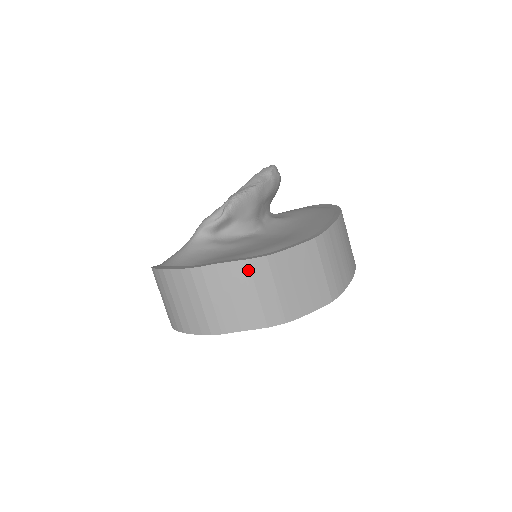
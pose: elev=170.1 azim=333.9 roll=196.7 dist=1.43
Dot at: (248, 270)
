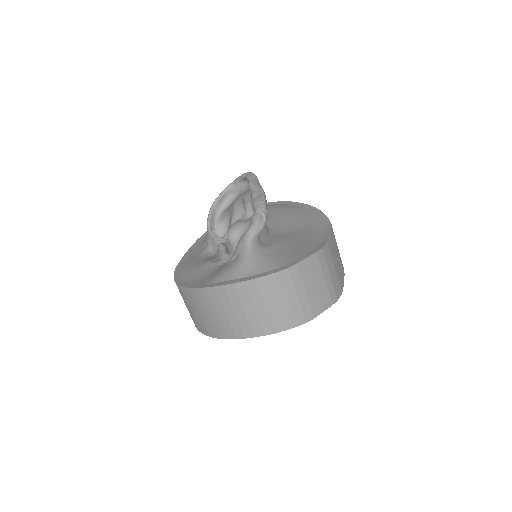
Dot at: (324, 257)
